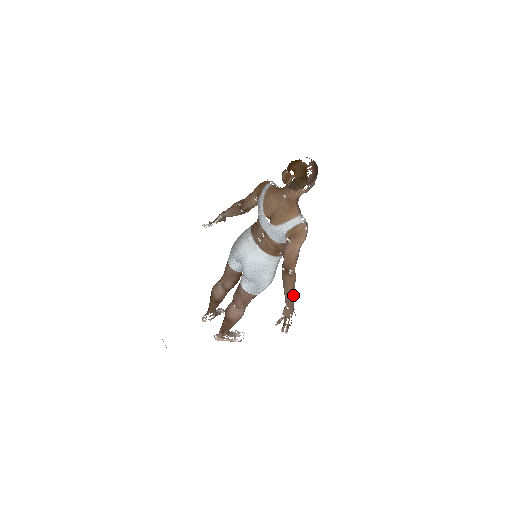
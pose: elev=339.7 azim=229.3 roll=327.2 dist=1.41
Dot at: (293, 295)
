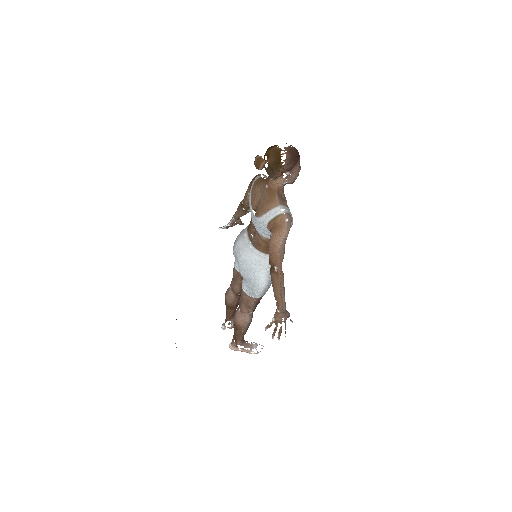
Dot at: (283, 296)
